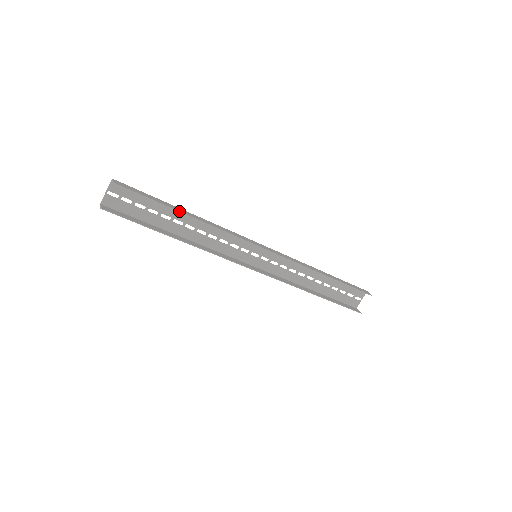
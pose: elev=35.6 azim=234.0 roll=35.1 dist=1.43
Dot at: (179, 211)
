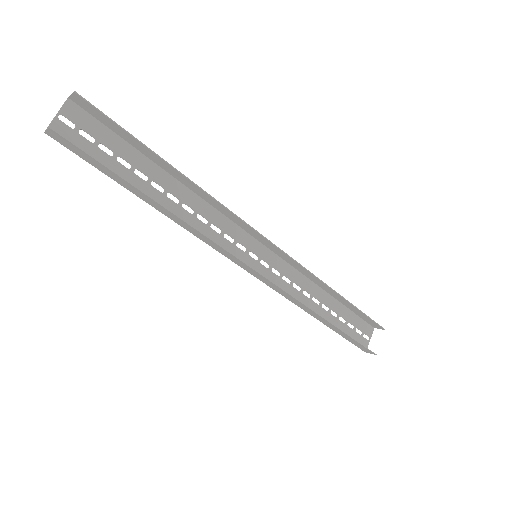
Dot at: (165, 161)
